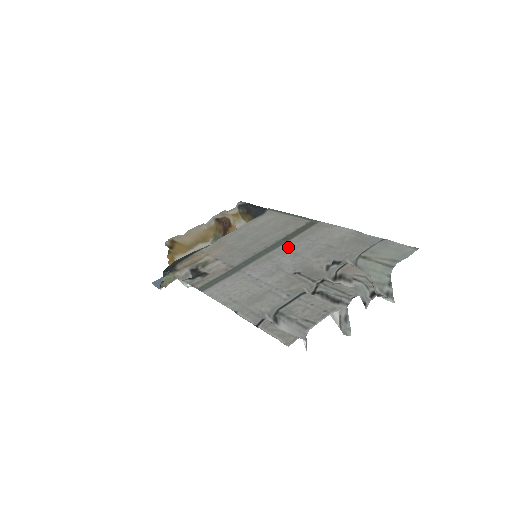
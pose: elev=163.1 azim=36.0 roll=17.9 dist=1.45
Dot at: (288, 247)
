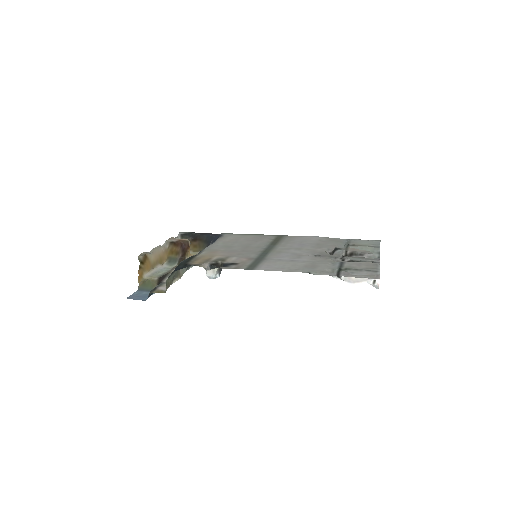
Dot at: (284, 246)
